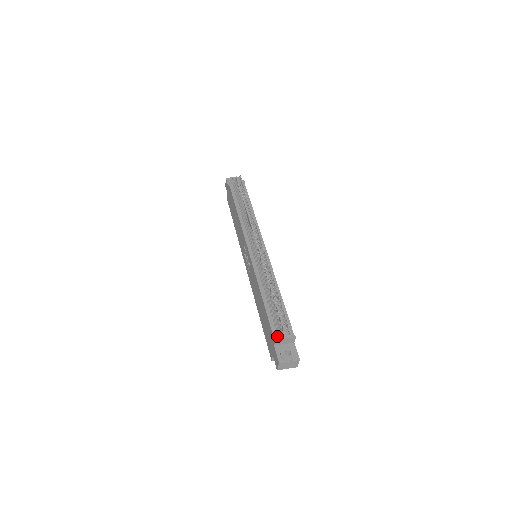
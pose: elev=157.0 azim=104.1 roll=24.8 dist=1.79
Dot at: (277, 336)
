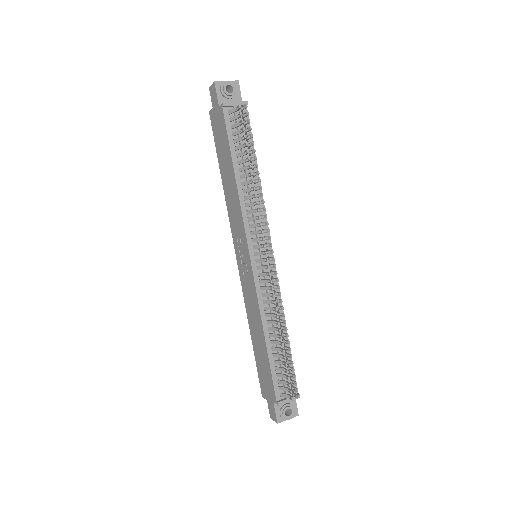
Dot at: (280, 396)
